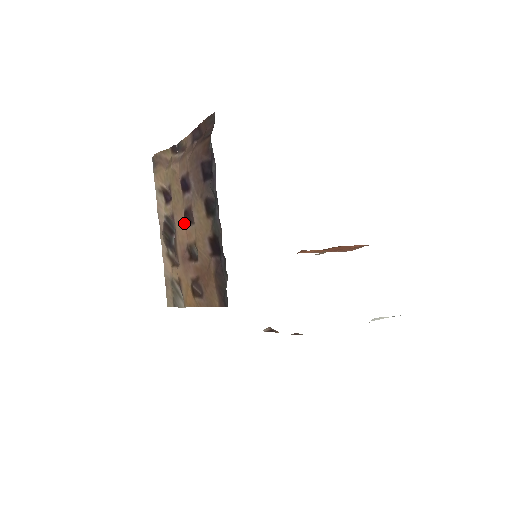
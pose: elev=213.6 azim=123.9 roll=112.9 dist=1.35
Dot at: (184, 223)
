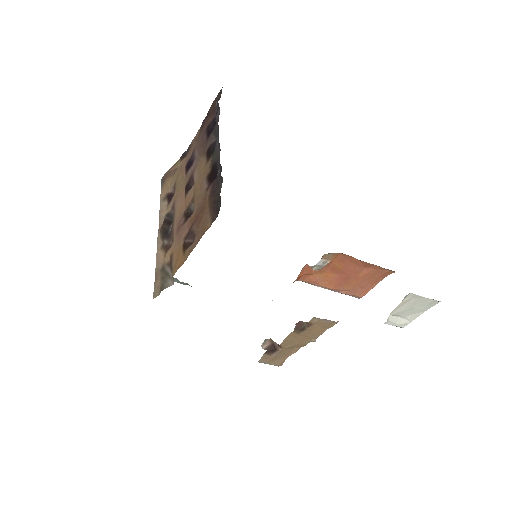
Dot at: (184, 197)
